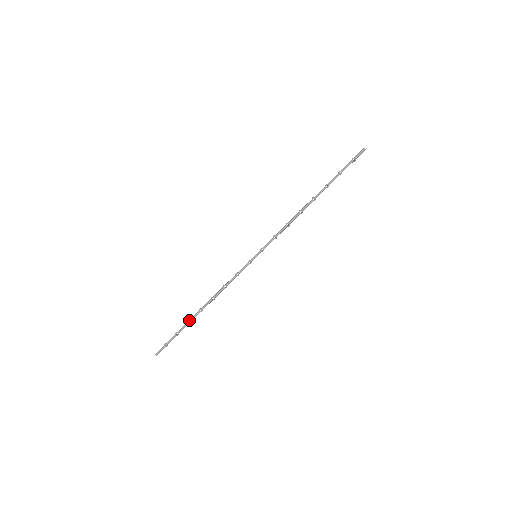
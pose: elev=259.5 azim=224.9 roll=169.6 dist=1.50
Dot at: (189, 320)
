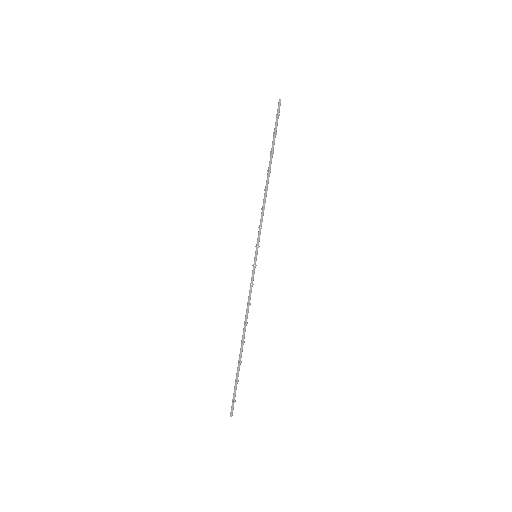
Dot at: occluded
